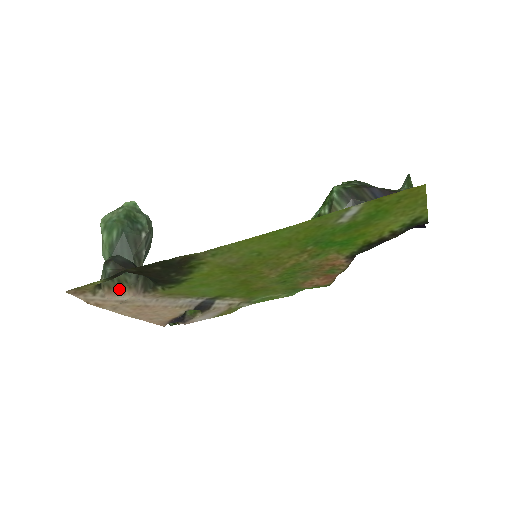
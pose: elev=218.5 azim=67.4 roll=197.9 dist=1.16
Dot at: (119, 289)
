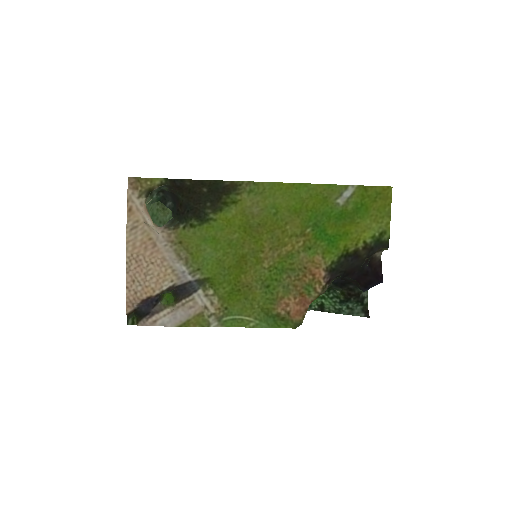
Dot at: (150, 216)
